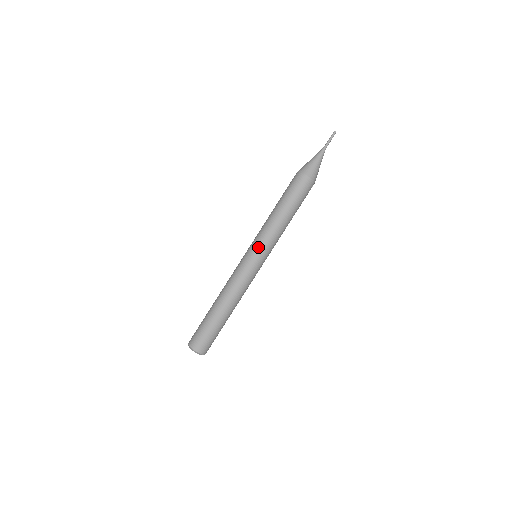
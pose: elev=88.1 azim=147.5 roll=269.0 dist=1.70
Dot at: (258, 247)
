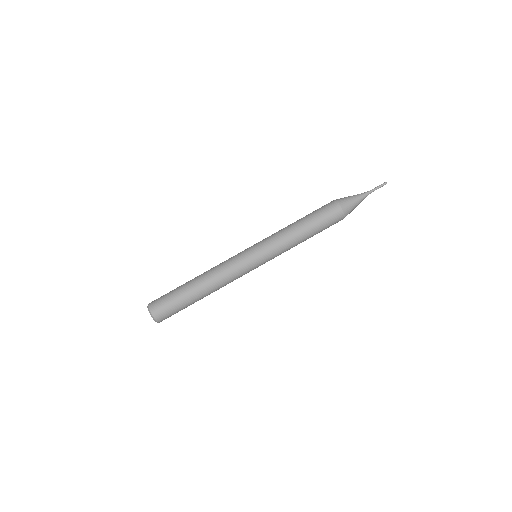
Dot at: (265, 252)
